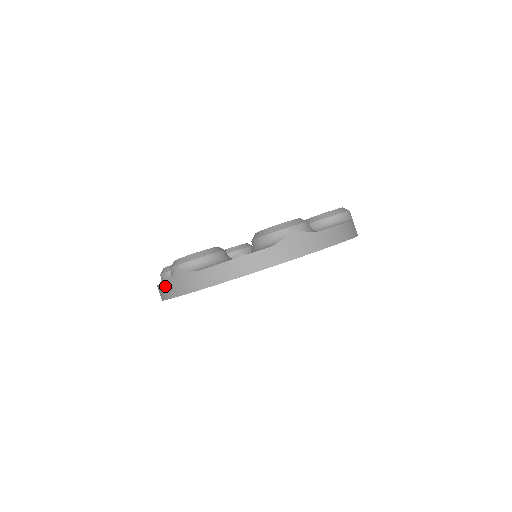
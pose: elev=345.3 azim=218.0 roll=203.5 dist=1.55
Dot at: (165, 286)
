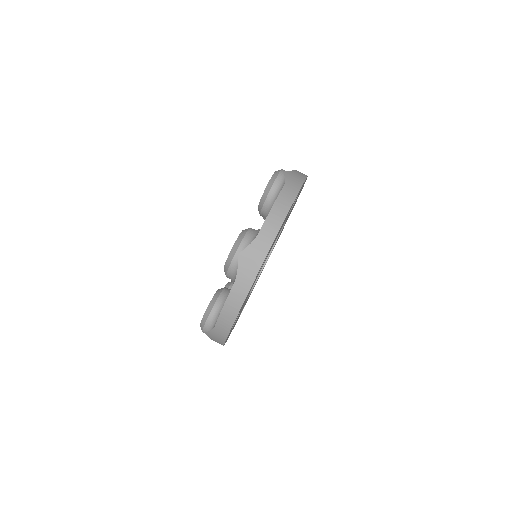
Dot at: (235, 288)
